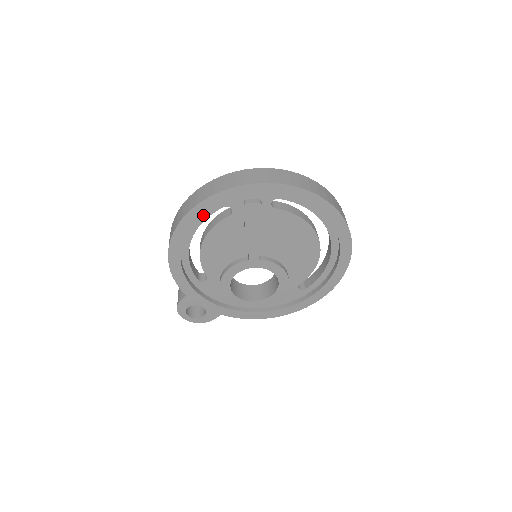
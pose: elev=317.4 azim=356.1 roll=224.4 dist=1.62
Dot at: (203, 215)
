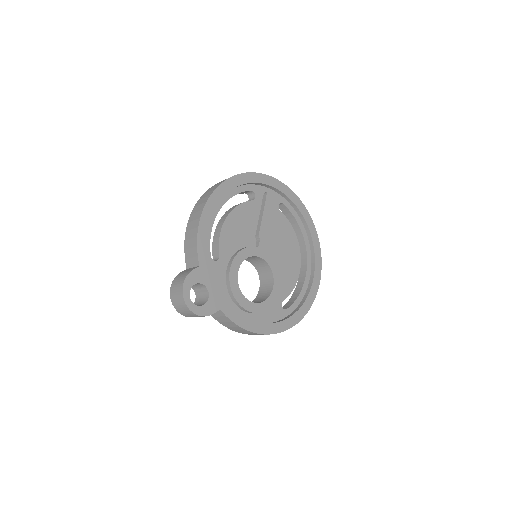
Dot at: (236, 190)
